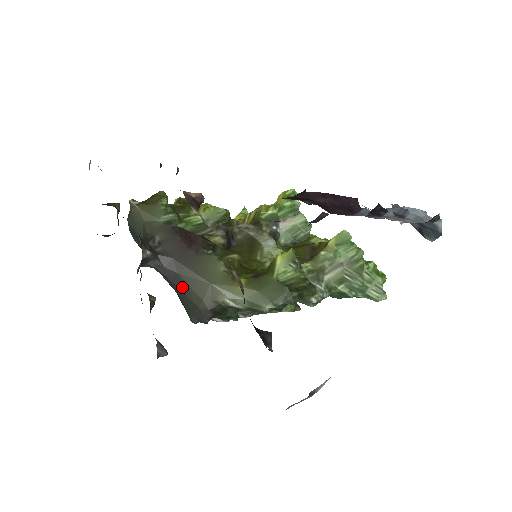
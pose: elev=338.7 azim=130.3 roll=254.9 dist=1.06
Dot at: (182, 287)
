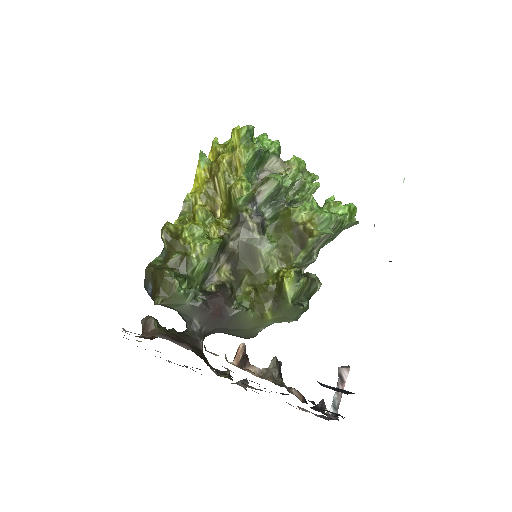
Dot at: occluded
